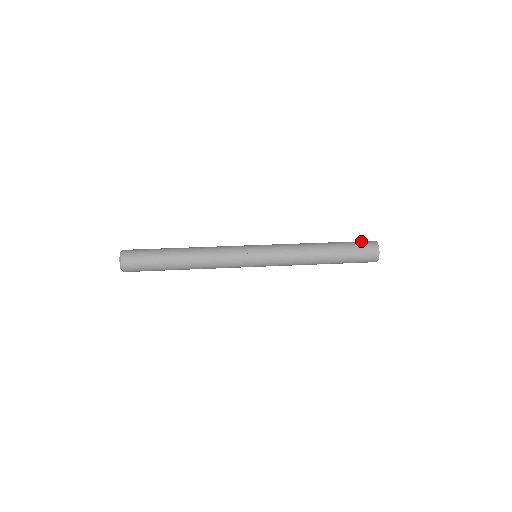
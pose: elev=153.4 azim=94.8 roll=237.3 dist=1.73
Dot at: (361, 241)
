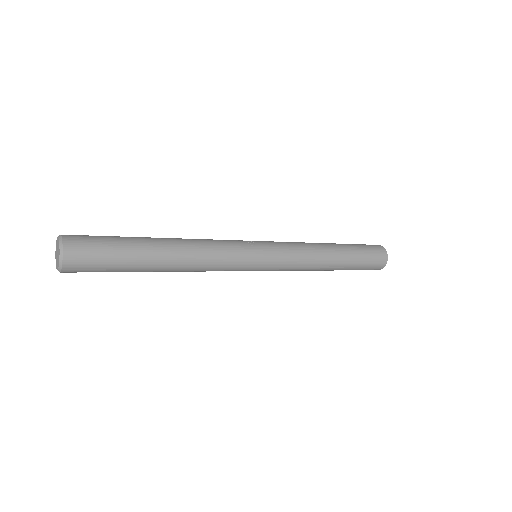
Dot at: occluded
